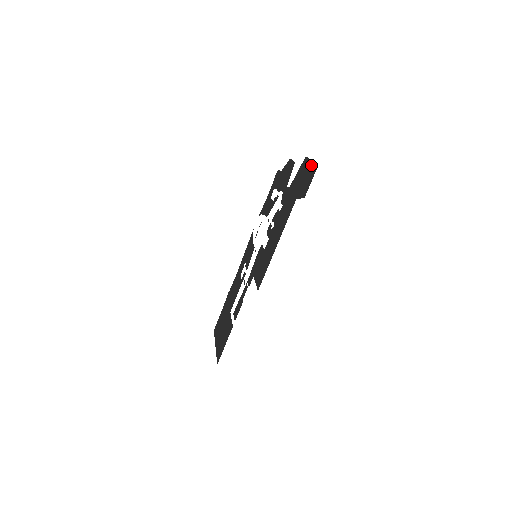
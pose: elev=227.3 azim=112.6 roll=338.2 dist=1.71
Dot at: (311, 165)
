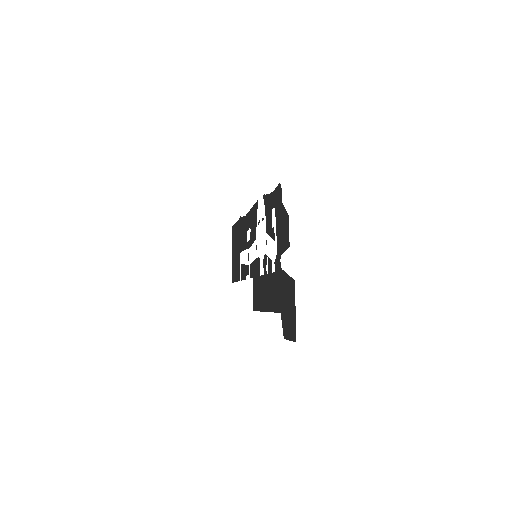
Dot at: (293, 317)
